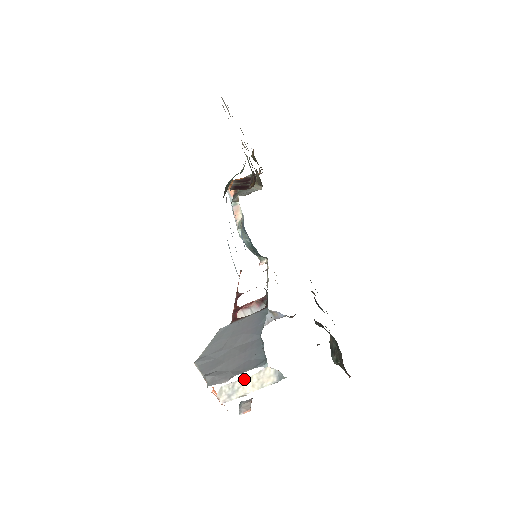
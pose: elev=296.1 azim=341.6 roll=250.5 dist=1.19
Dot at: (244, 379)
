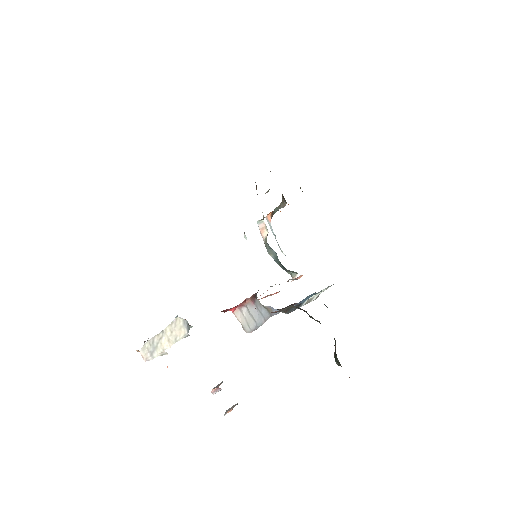
Dot at: (160, 333)
